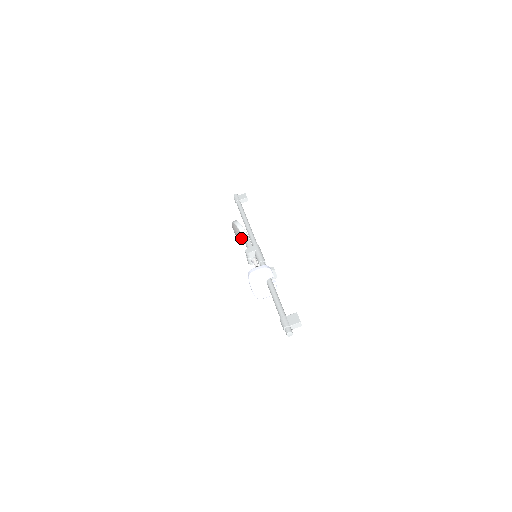
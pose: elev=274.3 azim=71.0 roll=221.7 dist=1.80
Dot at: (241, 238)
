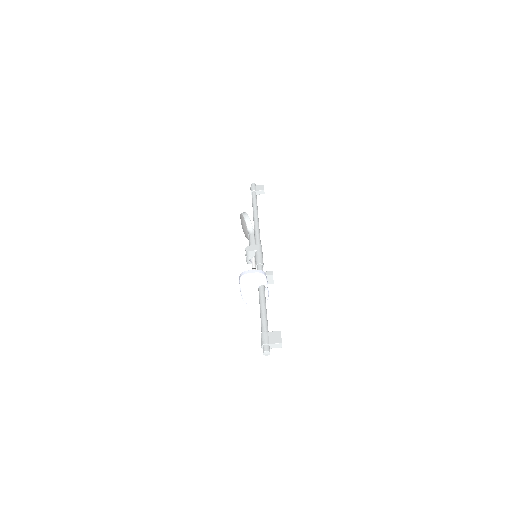
Dot at: (246, 232)
